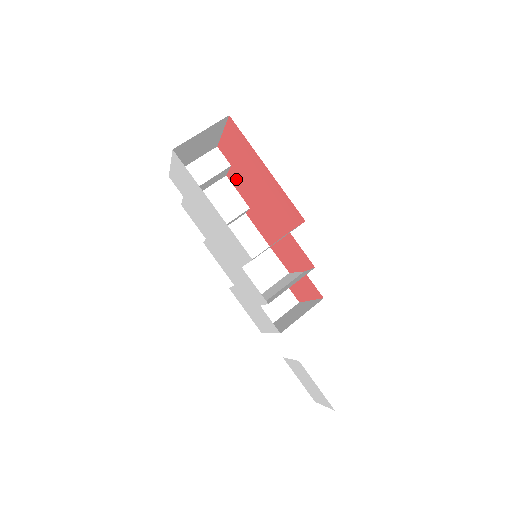
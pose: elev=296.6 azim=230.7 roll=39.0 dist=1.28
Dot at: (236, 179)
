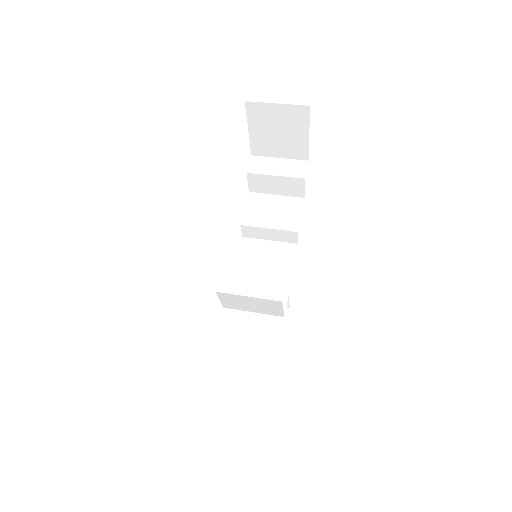
Dot at: occluded
